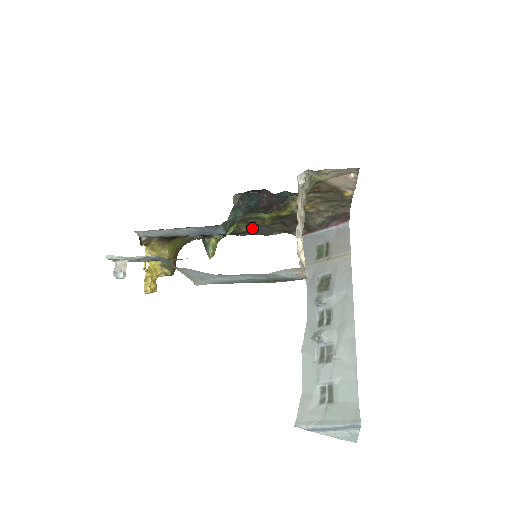
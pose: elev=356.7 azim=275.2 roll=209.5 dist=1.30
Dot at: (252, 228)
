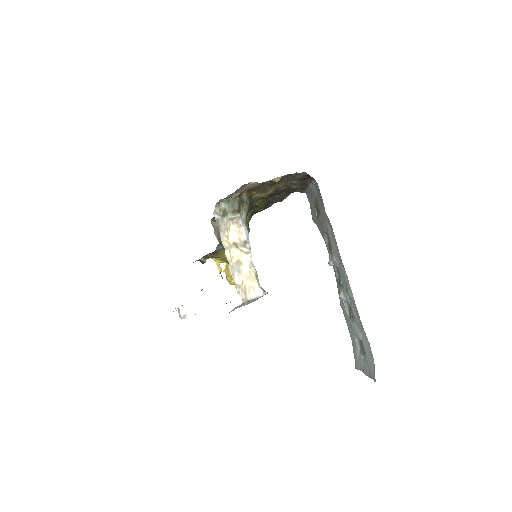
Dot at: (264, 206)
